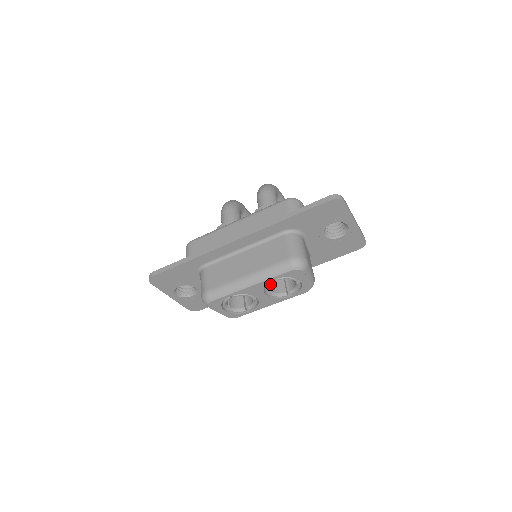
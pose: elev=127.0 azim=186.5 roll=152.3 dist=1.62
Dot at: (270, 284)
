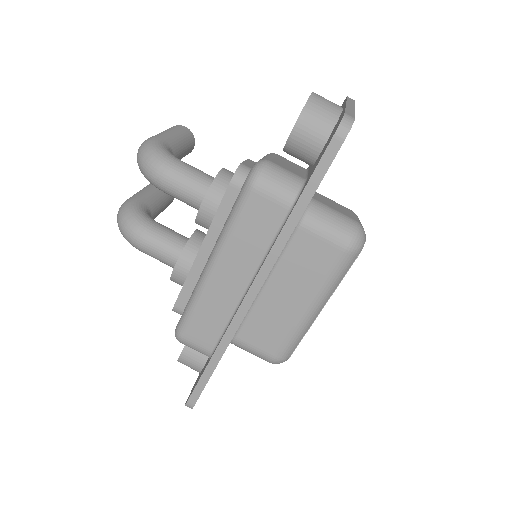
Dot at: occluded
